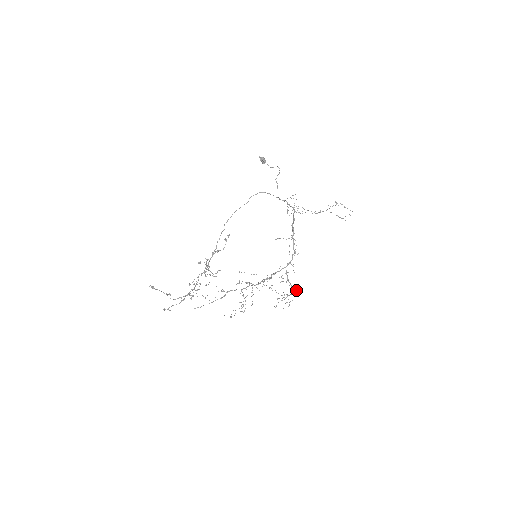
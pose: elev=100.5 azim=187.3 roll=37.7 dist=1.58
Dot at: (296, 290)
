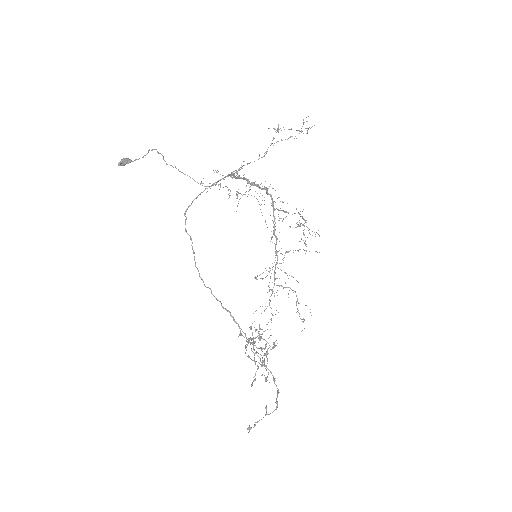
Dot at: occluded
